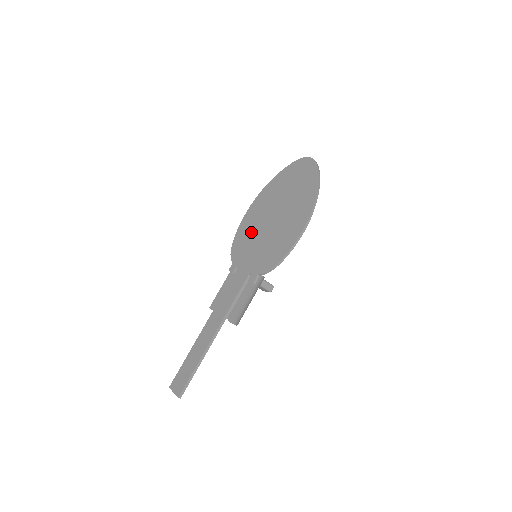
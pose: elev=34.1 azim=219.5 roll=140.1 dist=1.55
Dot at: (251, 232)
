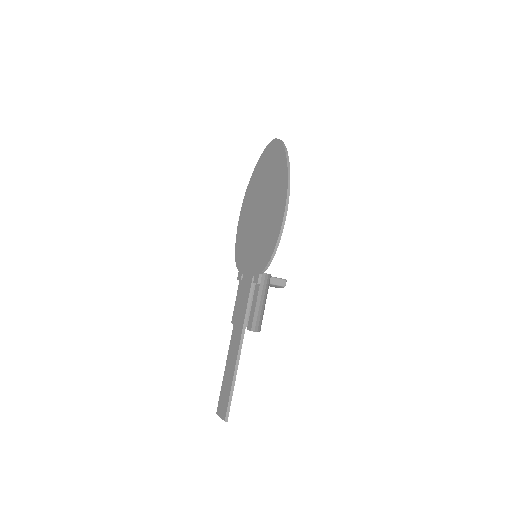
Dot at: (246, 234)
